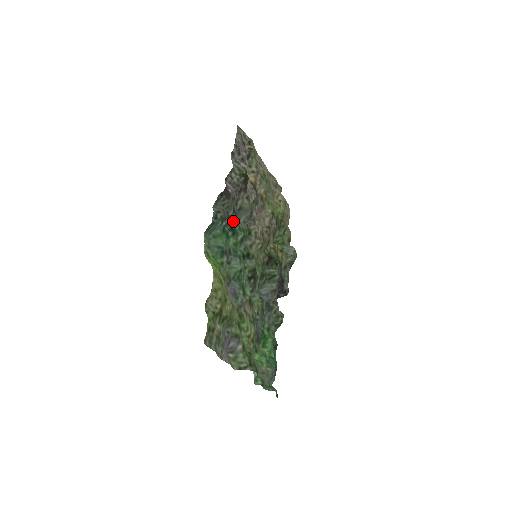
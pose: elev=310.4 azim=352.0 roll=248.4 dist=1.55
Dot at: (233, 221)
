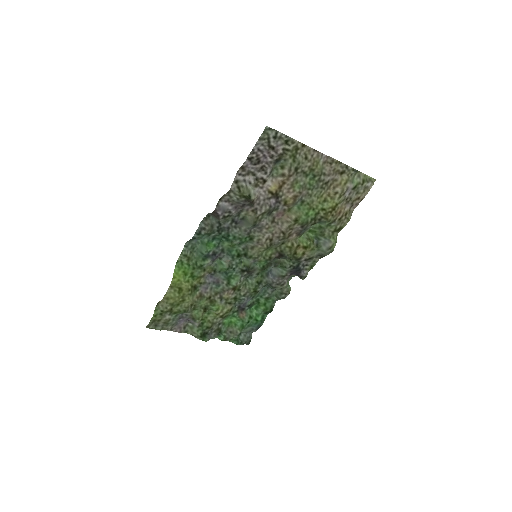
Dot at: (227, 232)
